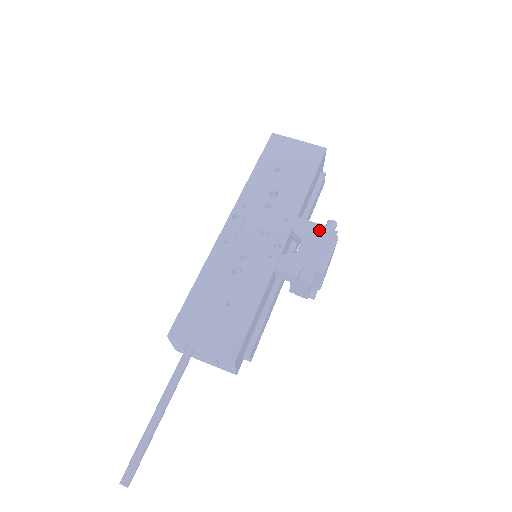
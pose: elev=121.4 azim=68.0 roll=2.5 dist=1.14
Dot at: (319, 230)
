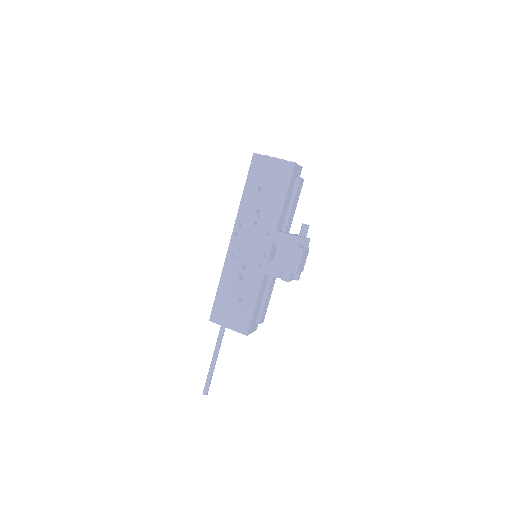
Dot at: (291, 241)
